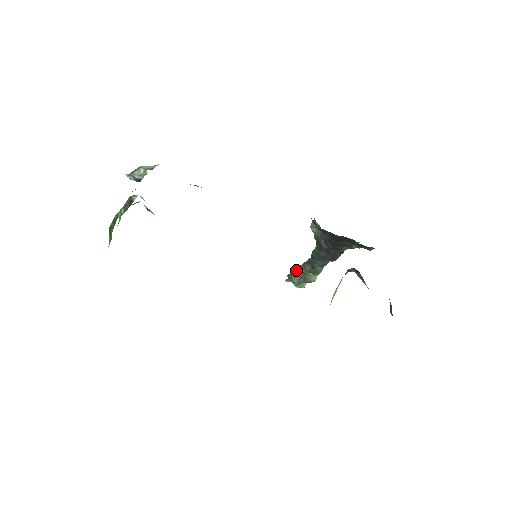
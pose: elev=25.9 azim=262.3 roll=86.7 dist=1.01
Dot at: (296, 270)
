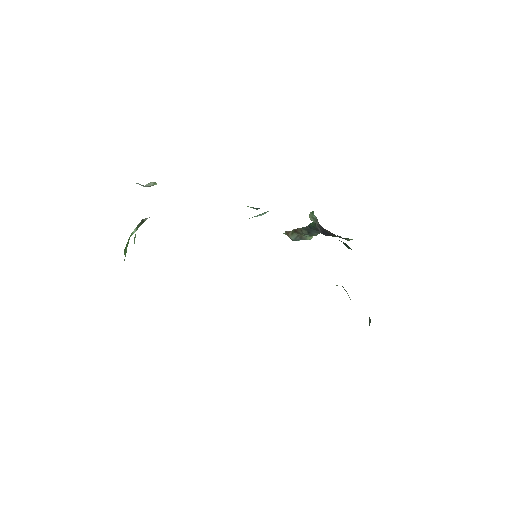
Dot at: (293, 230)
